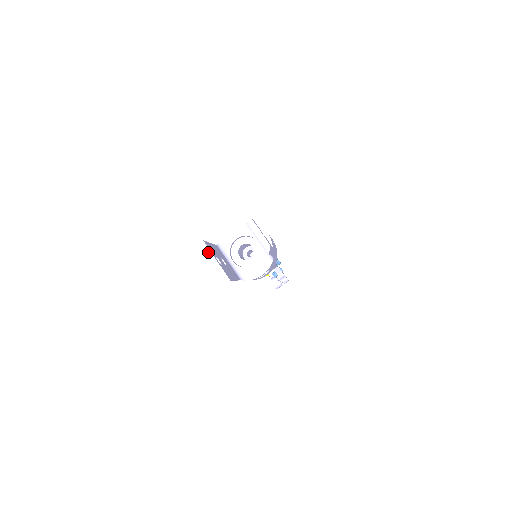
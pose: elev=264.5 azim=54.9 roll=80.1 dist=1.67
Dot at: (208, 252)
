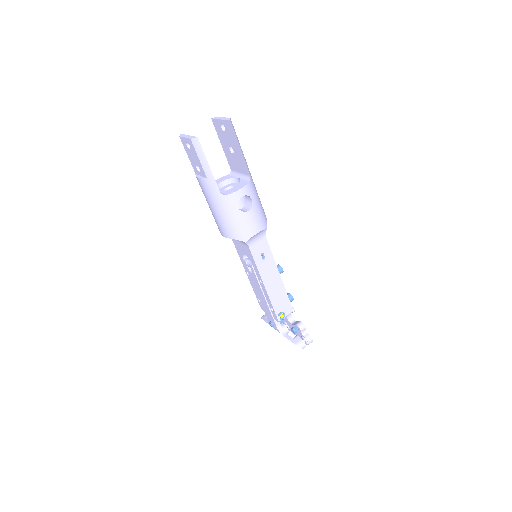
Dot at: (183, 135)
